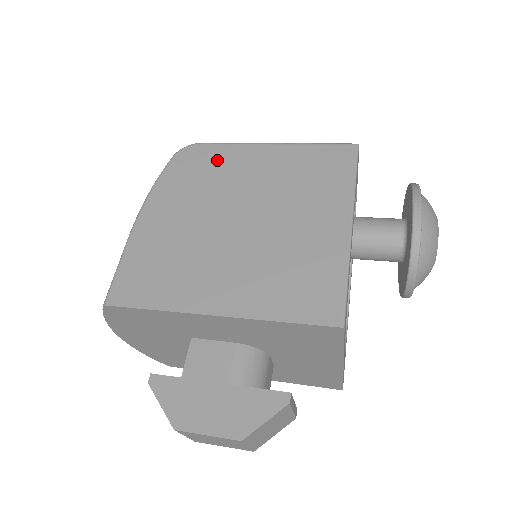
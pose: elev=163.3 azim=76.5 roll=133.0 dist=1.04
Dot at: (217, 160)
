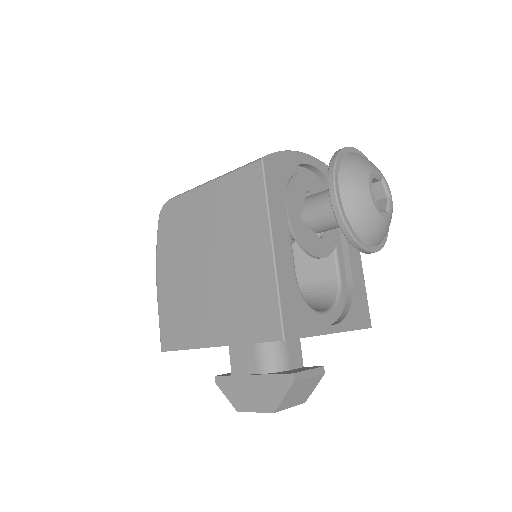
Dot at: (182, 213)
